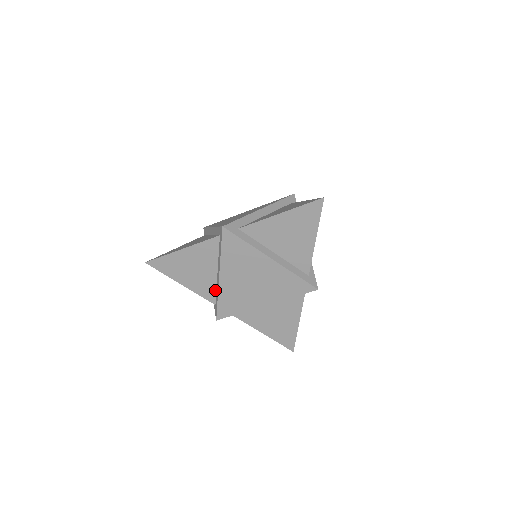
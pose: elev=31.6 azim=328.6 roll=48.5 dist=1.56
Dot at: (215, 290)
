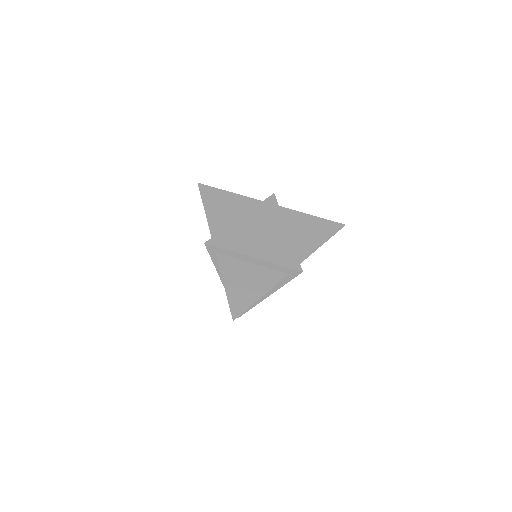
Dot at: occluded
